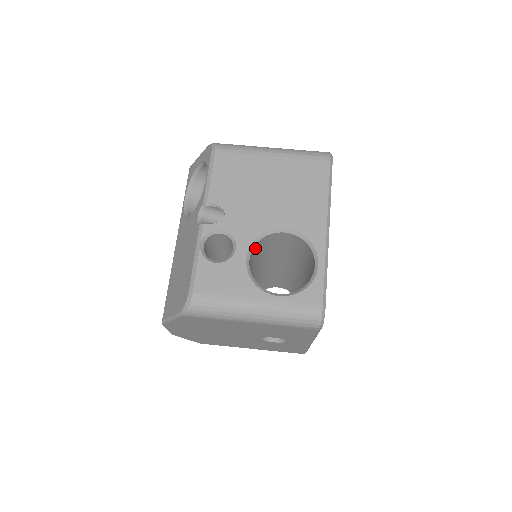
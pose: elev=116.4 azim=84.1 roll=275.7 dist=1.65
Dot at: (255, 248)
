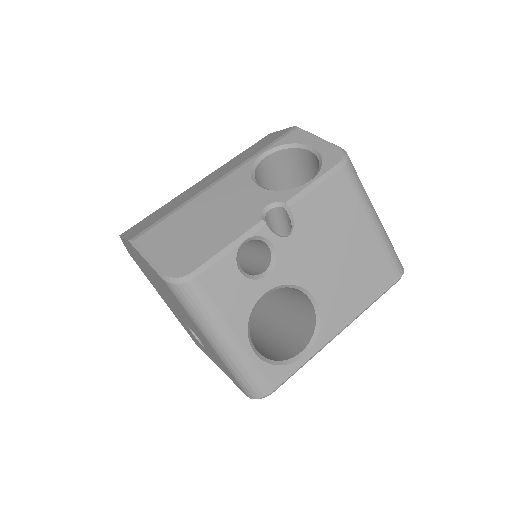
Dot at: occluded
